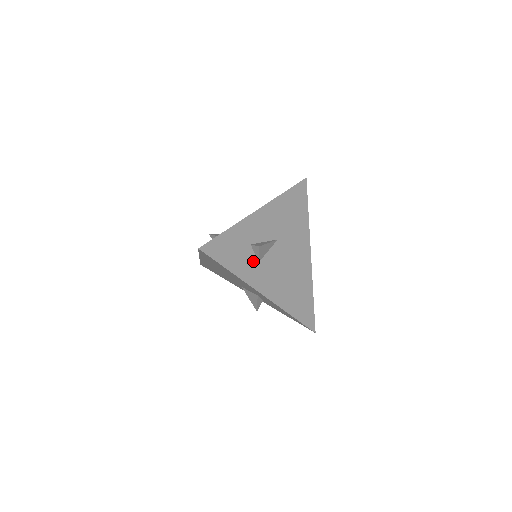
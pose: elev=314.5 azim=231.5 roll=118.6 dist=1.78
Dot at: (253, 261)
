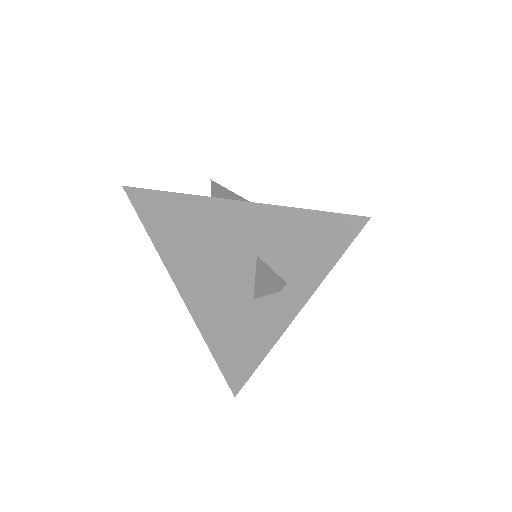
Dot at: occluded
